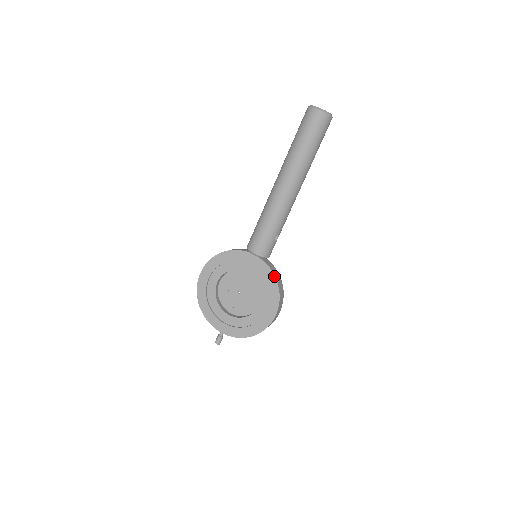
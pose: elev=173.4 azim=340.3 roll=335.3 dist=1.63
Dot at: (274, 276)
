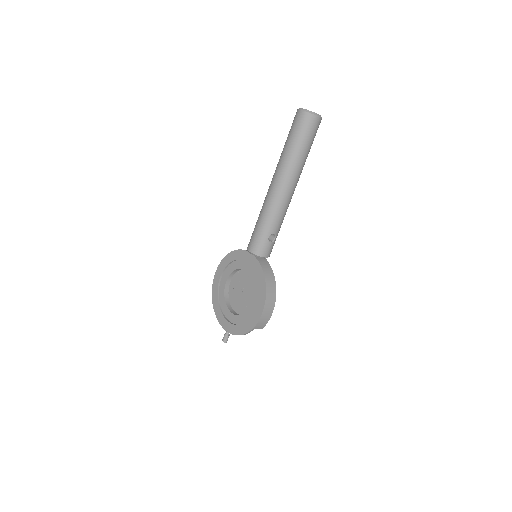
Dot at: (263, 274)
